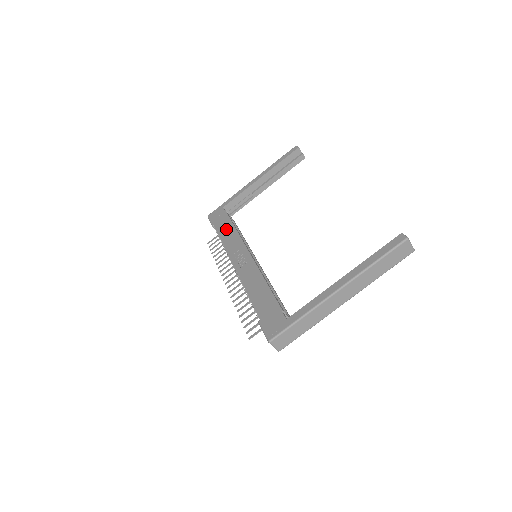
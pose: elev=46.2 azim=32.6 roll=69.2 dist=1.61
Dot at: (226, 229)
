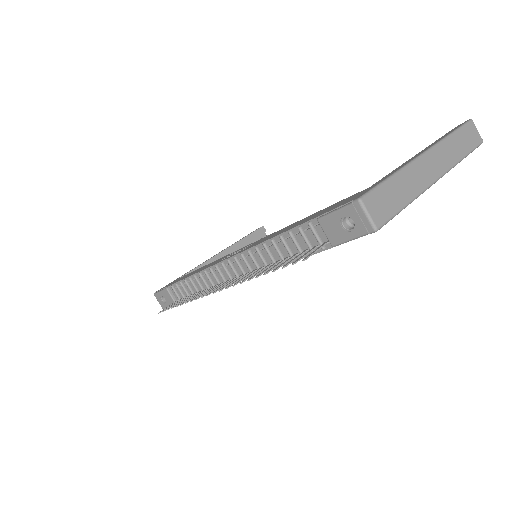
Dot at: (193, 272)
